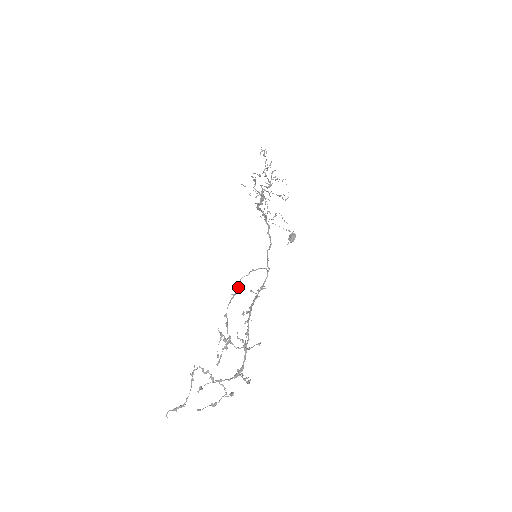
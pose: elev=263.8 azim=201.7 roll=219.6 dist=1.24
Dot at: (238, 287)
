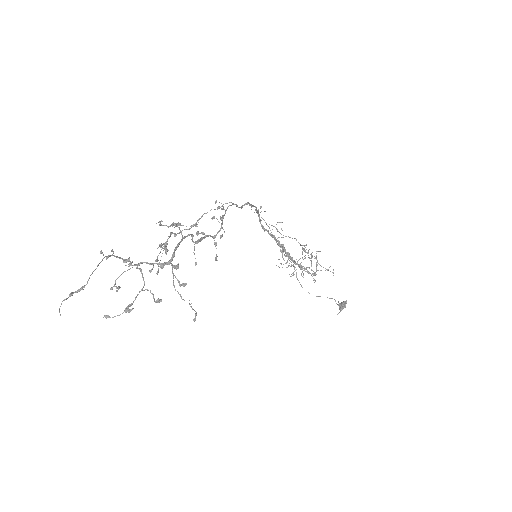
Dot at: (199, 219)
